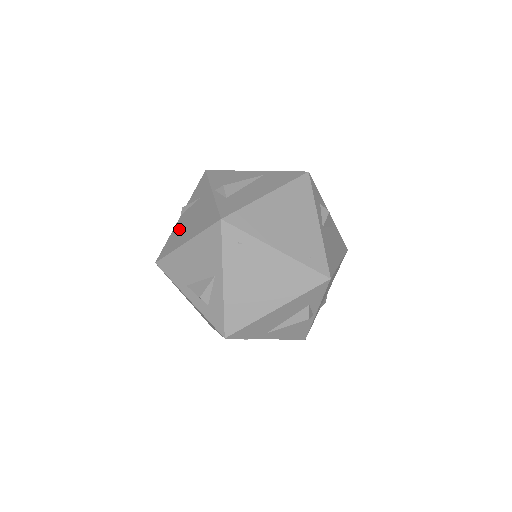
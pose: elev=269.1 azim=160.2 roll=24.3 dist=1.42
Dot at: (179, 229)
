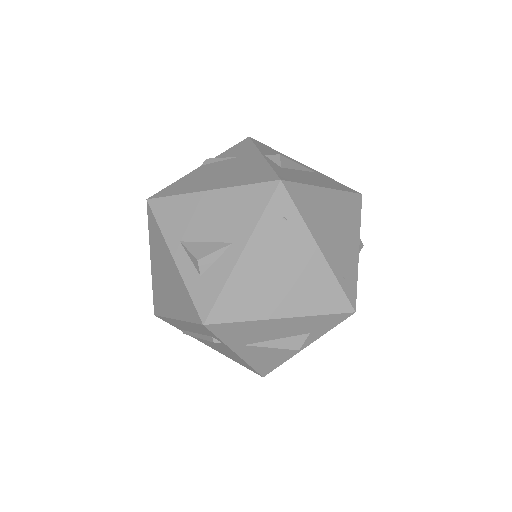
Dot at: (198, 176)
